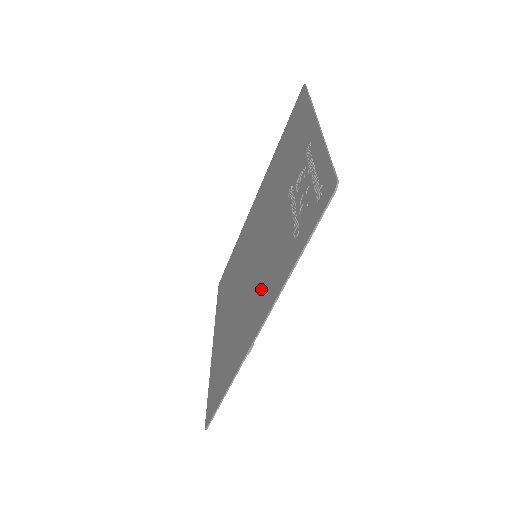
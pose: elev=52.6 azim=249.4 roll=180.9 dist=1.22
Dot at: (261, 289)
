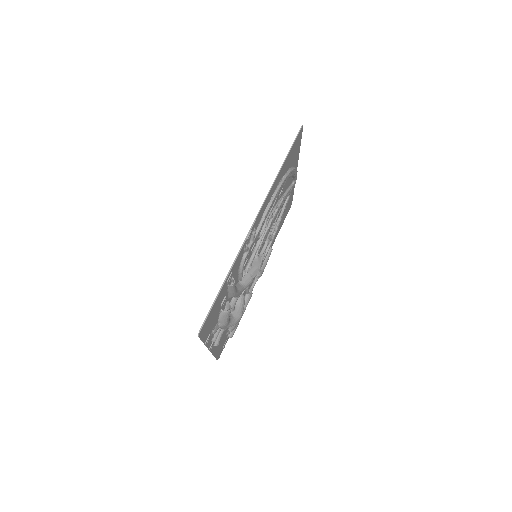
Dot at: occluded
